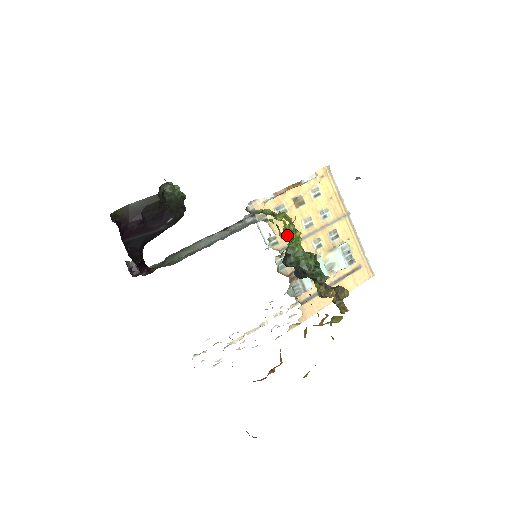
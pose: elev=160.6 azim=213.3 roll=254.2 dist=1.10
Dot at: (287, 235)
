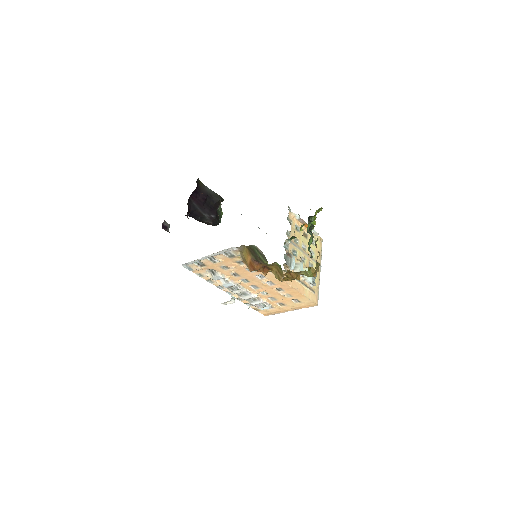
Dot at: (294, 239)
